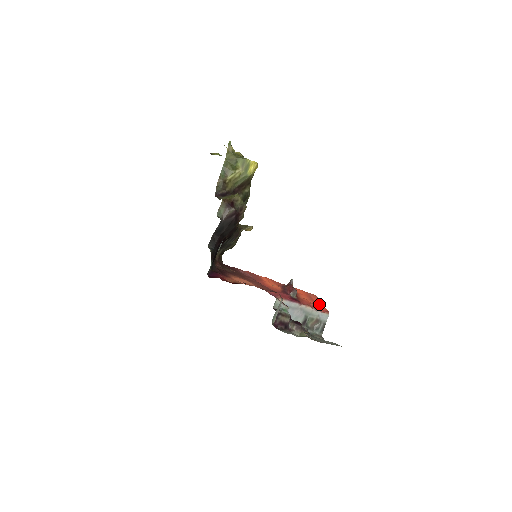
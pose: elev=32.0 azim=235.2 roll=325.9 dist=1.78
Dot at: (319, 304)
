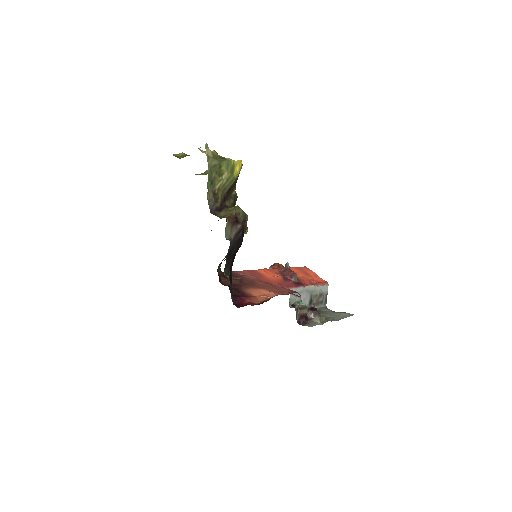
Dot at: (315, 277)
